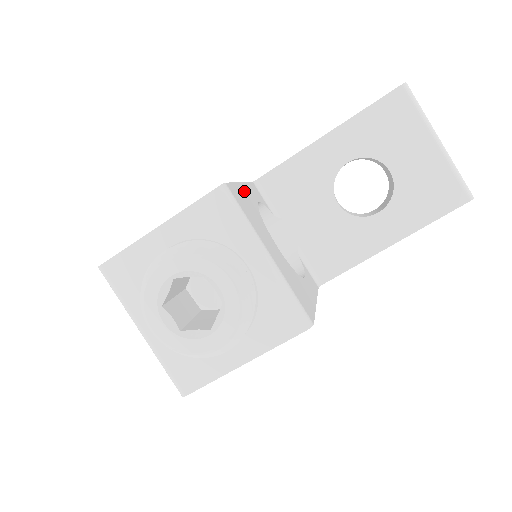
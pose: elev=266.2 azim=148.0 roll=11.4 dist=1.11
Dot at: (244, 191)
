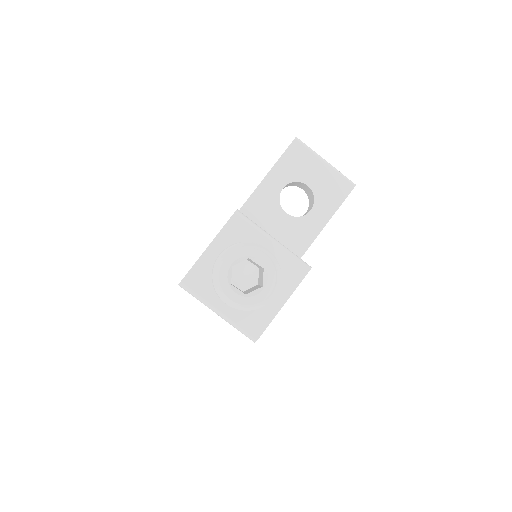
Dot at: occluded
